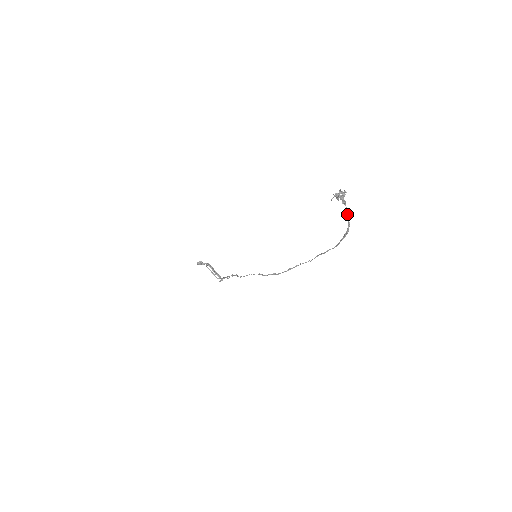
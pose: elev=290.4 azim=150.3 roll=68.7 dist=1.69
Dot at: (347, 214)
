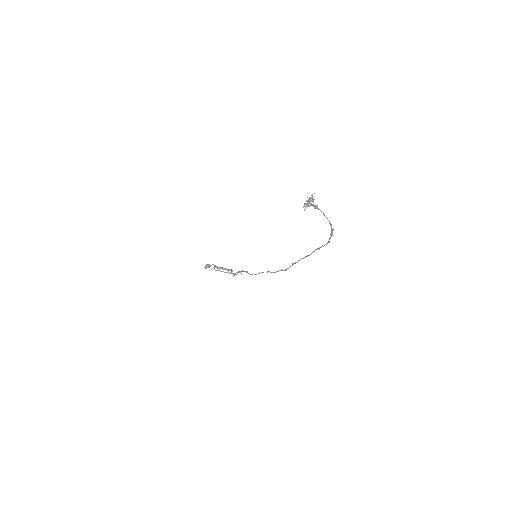
Dot at: occluded
